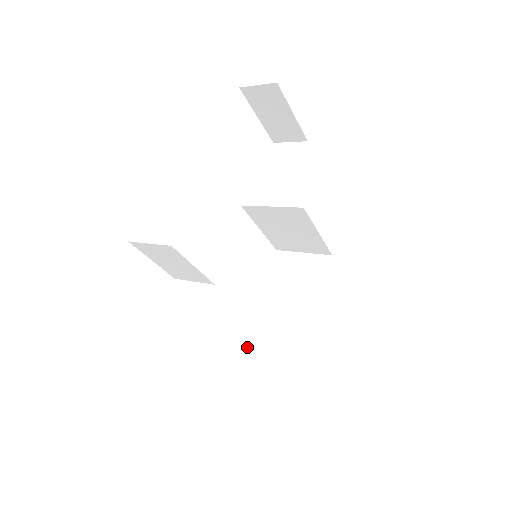
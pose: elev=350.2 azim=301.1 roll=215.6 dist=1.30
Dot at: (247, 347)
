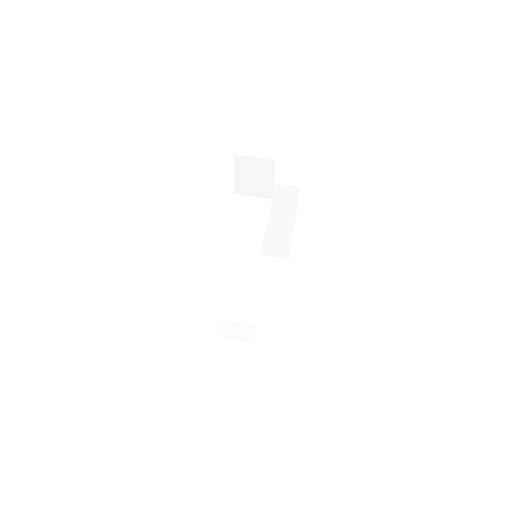
Dot at: occluded
